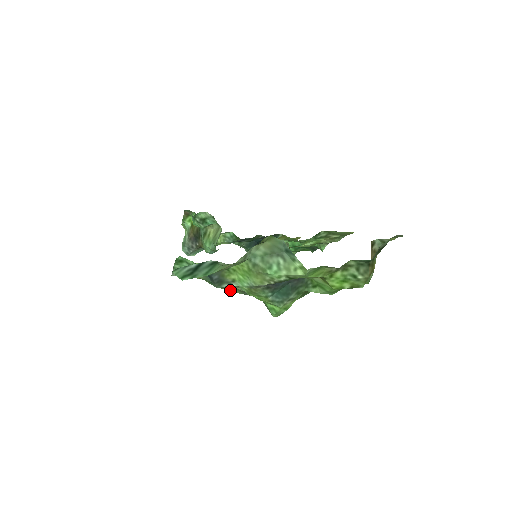
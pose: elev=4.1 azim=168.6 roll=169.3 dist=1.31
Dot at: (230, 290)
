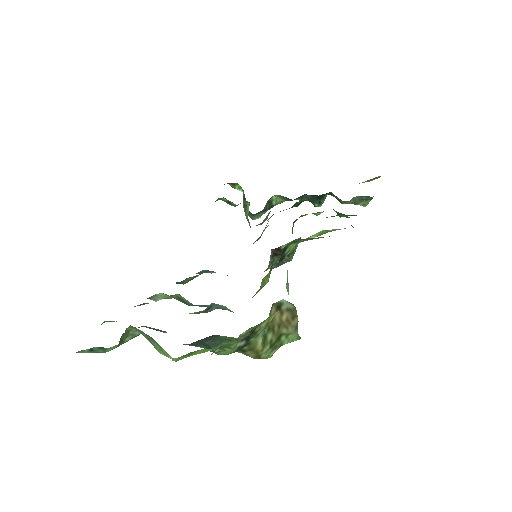
Dot at: occluded
